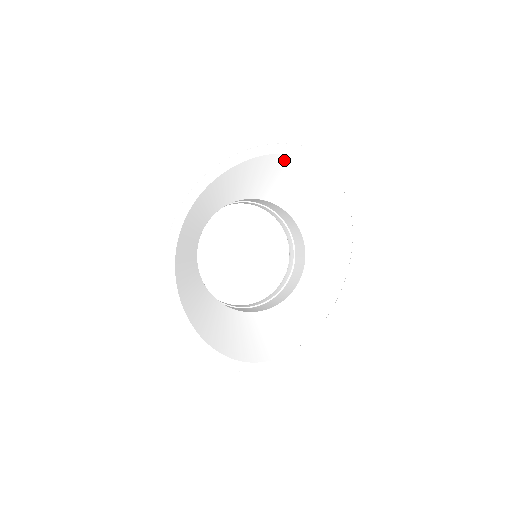
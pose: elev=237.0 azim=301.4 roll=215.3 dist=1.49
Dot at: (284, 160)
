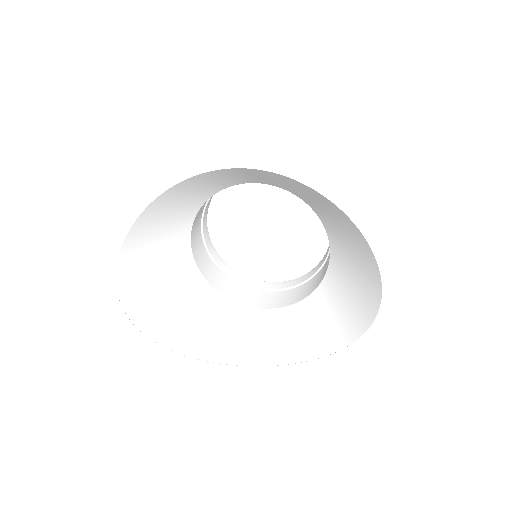
Dot at: (358, 234)
